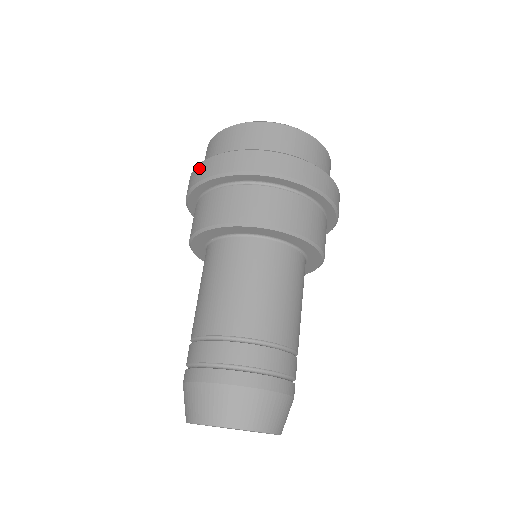
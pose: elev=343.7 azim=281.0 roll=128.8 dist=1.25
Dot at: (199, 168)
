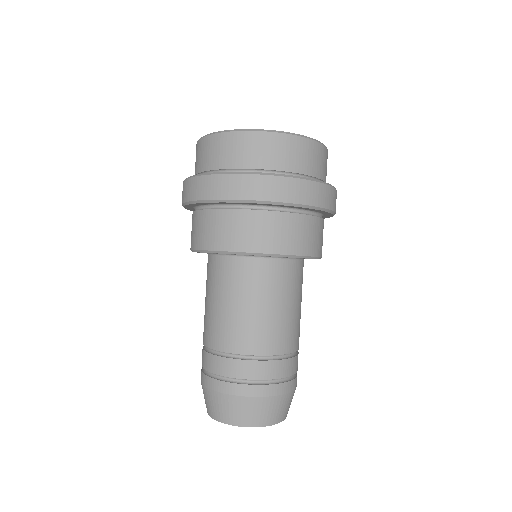
Dot at: occluded
